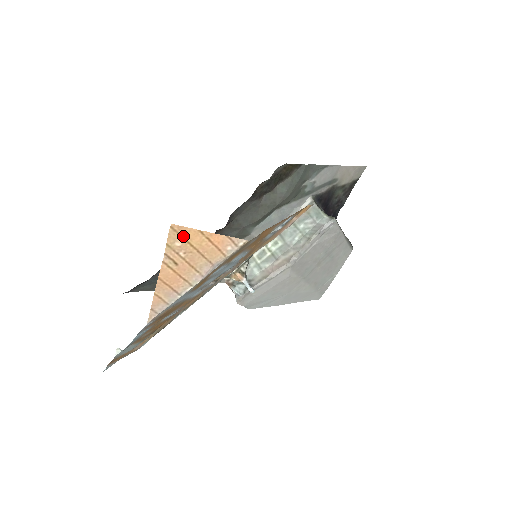
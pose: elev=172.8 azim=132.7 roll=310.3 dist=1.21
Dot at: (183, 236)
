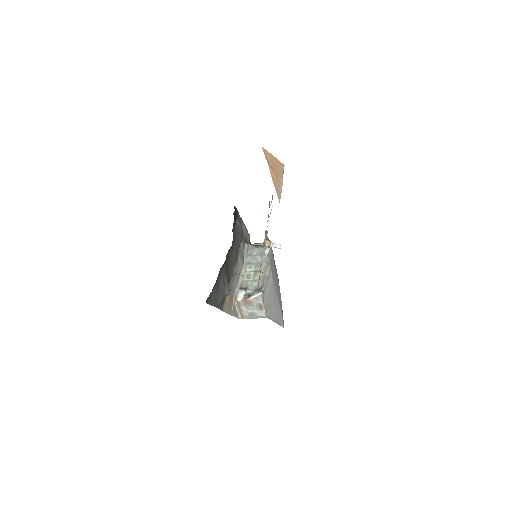
Dot at: (267, 155)
